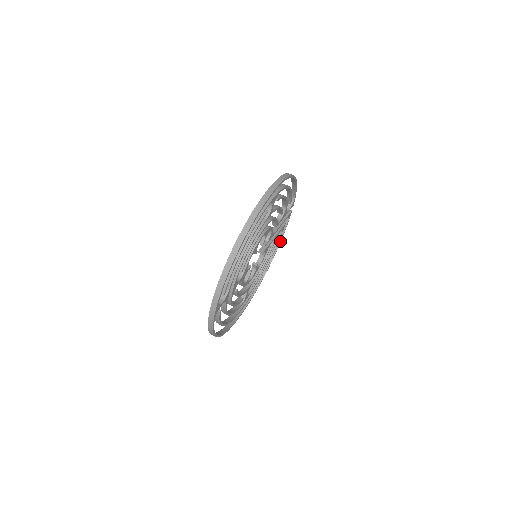
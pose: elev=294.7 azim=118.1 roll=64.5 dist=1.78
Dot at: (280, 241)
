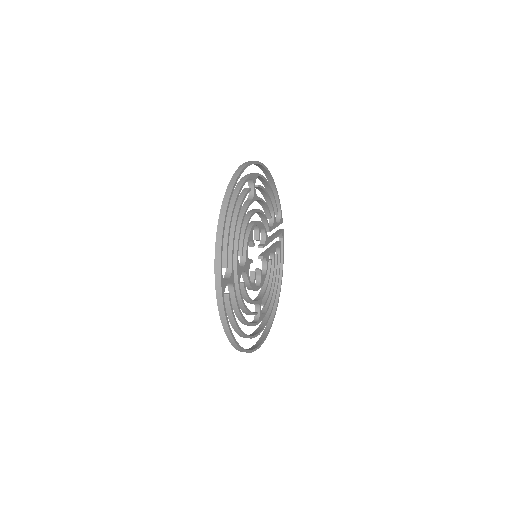
Dot at: (282, 267)
